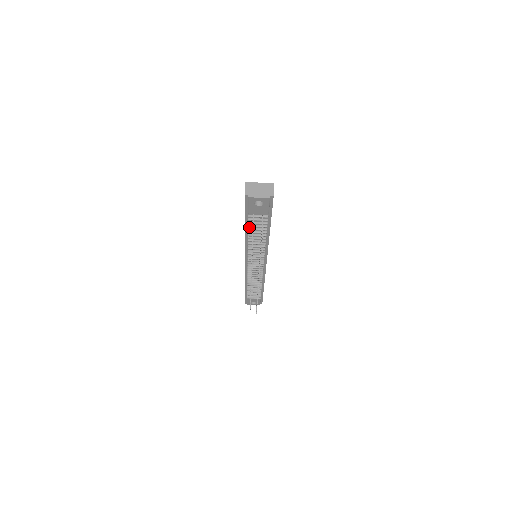
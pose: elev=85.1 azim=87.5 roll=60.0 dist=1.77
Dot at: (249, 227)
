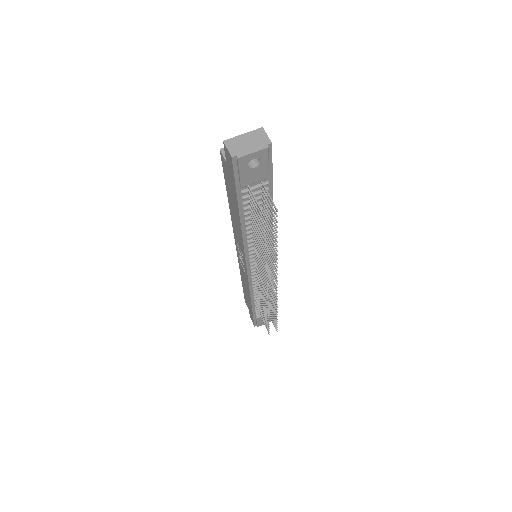
Dot at: (245, 211)
